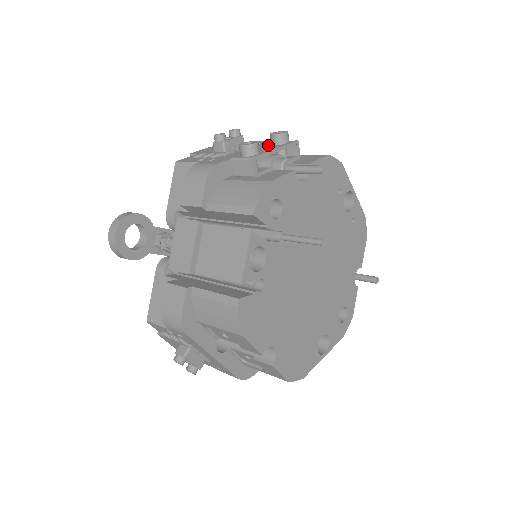
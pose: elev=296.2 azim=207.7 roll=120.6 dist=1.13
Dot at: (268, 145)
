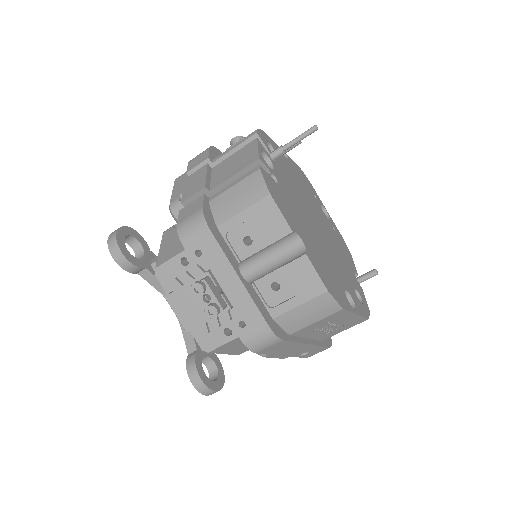
Dot at: occluded
